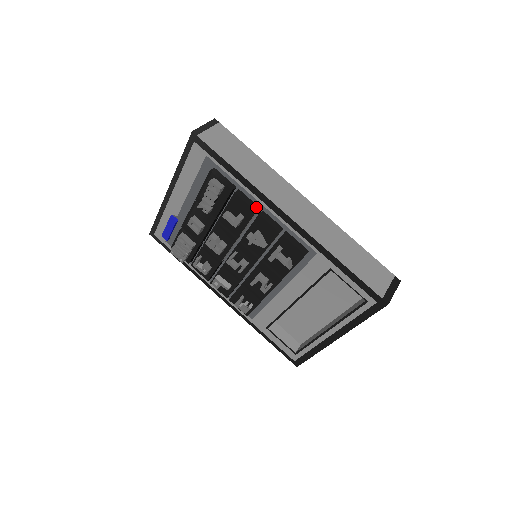
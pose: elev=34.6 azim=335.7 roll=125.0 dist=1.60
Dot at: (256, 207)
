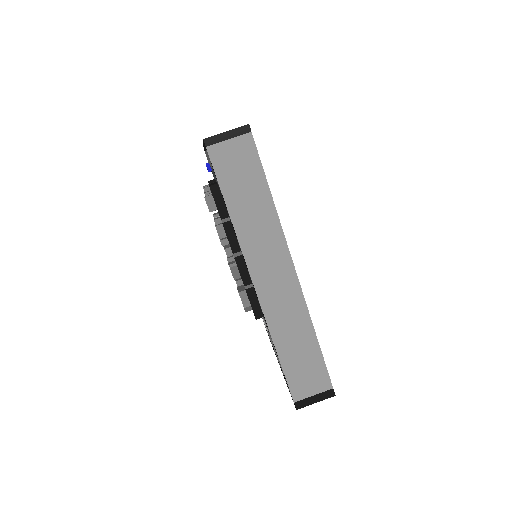
Dot at: (237, 248)
